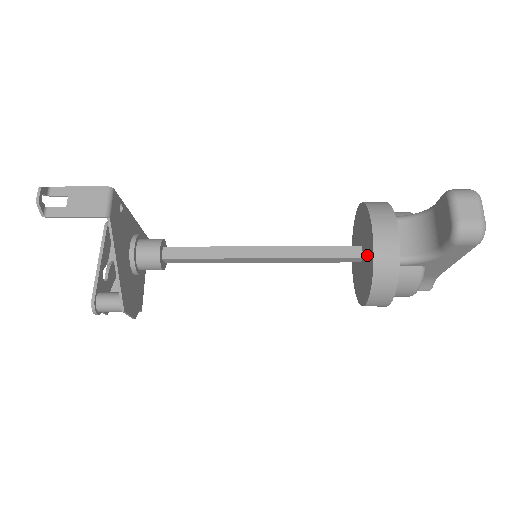
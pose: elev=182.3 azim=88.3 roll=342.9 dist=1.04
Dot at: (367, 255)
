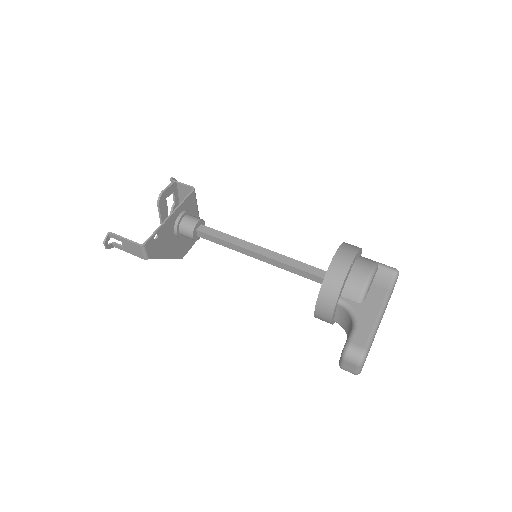
Dot at: occluded
